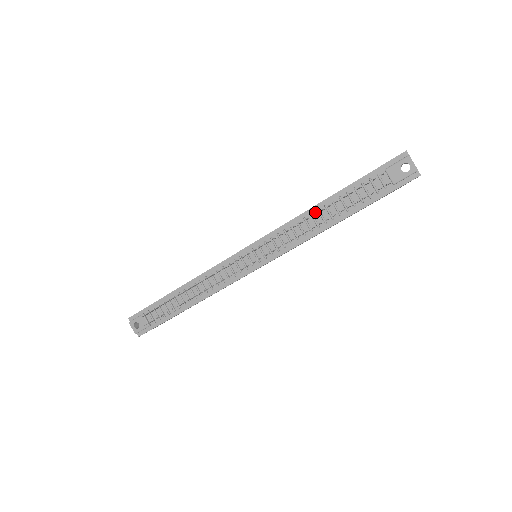
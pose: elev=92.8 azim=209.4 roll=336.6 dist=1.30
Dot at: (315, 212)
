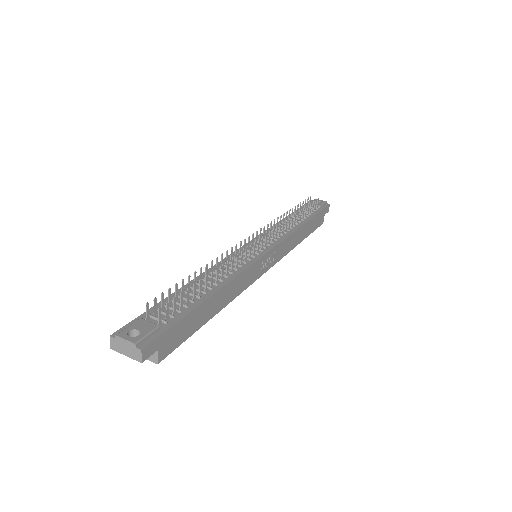
Dot at: (284, 222)
